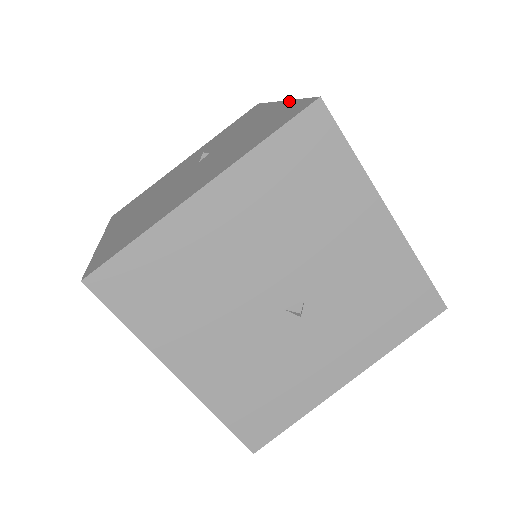
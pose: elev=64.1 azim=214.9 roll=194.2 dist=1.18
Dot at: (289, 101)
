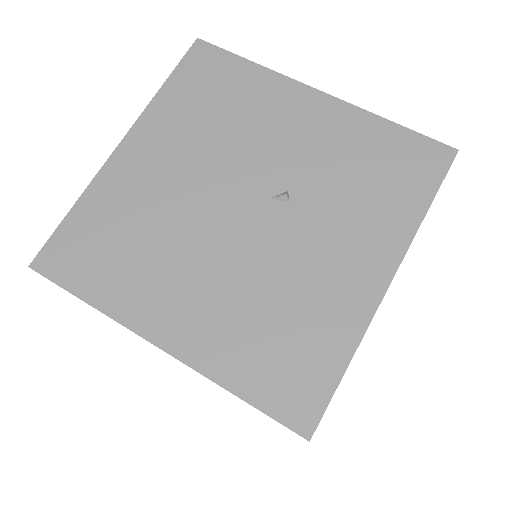
Dot at: (364, 327)
